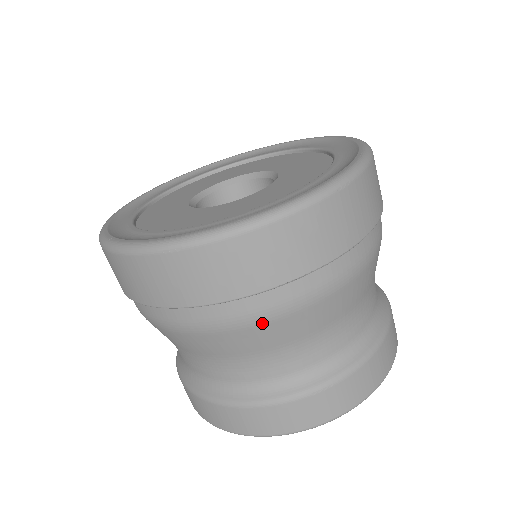
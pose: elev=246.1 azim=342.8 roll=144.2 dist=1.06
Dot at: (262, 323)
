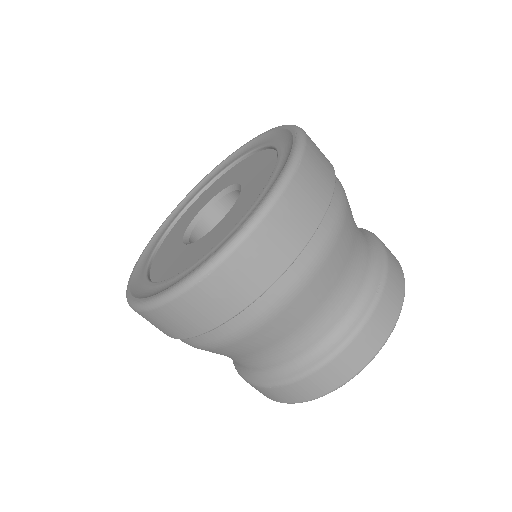
Dot at: (203, 349)
